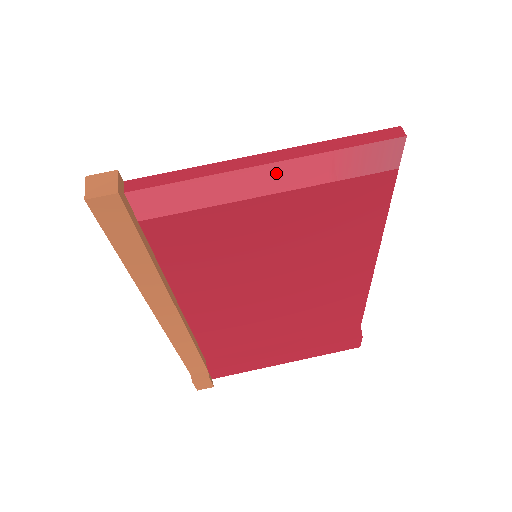
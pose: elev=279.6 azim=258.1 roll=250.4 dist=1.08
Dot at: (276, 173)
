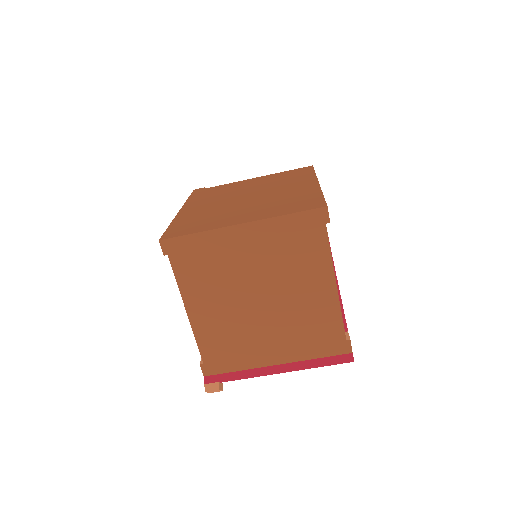
Dot at: occluded
